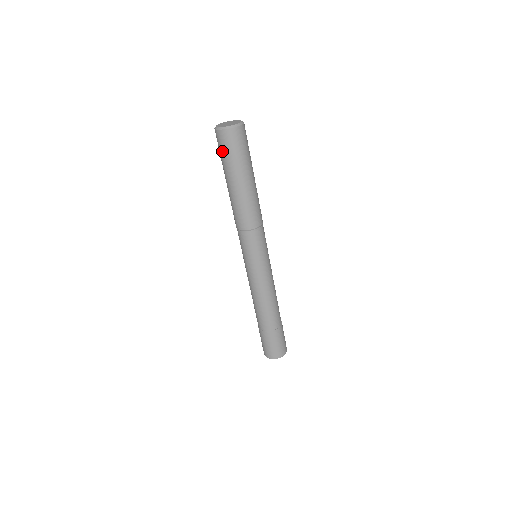
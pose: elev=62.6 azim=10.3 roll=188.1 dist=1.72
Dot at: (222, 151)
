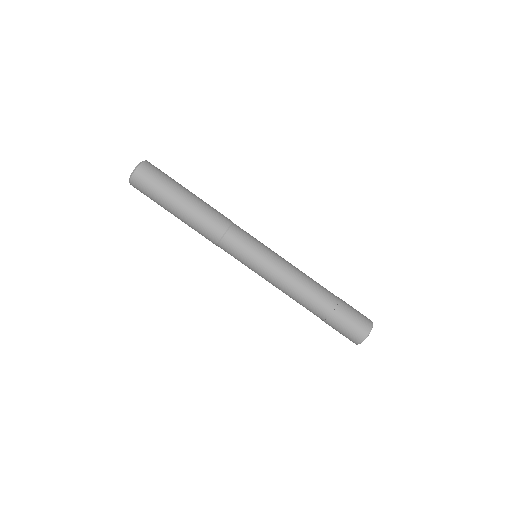
Dot at: occluded
